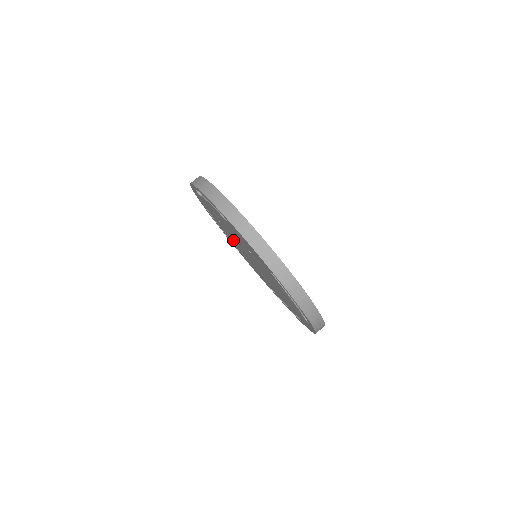
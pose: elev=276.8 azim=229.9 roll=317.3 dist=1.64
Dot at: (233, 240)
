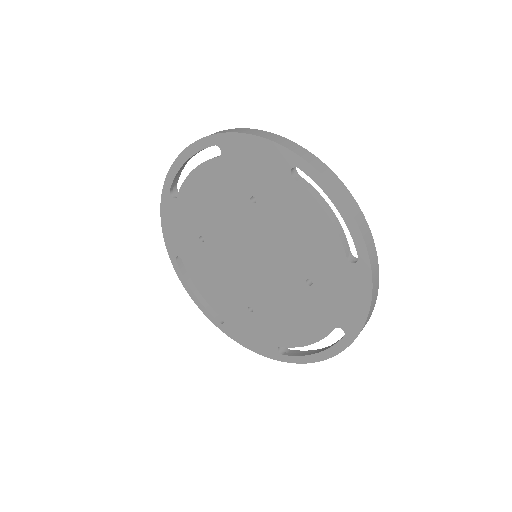
Dot at: (219, 273)
